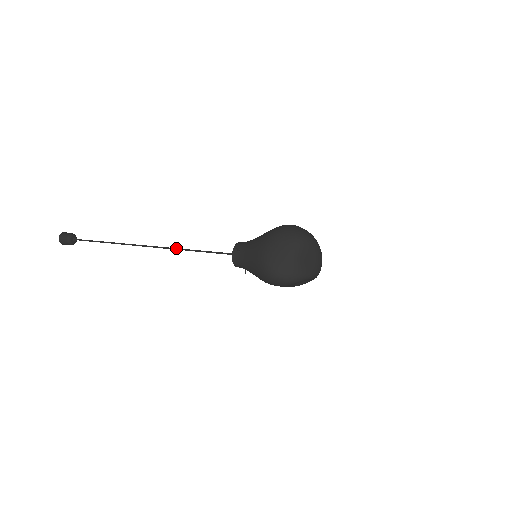
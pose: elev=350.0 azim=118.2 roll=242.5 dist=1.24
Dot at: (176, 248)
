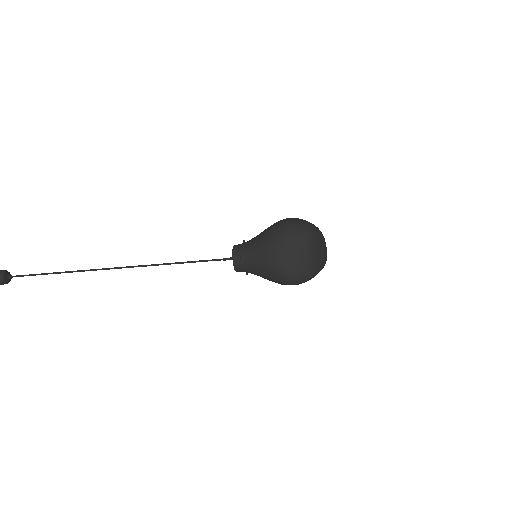
Dot at: (156, 264)
